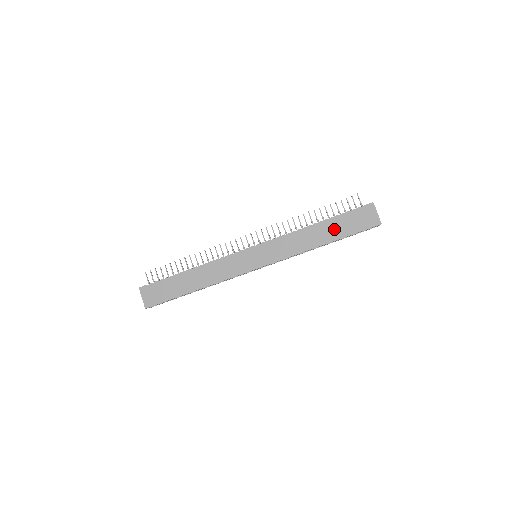
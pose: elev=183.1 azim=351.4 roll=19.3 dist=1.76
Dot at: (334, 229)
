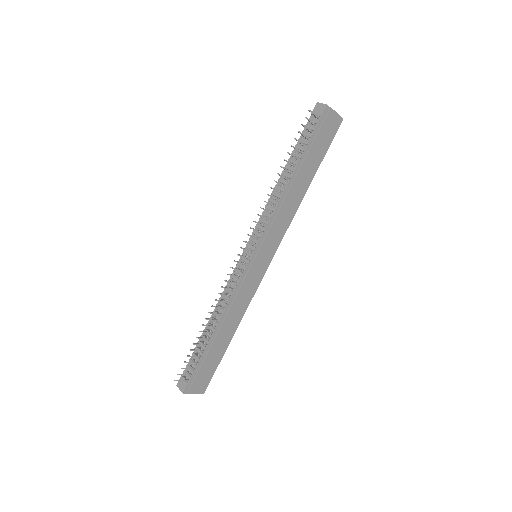
Dot at: (310, 165)
